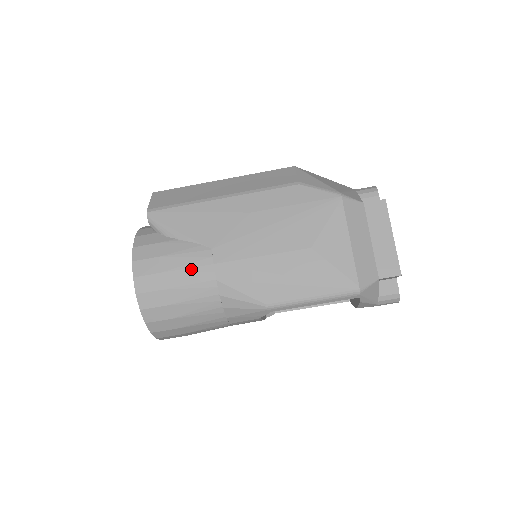
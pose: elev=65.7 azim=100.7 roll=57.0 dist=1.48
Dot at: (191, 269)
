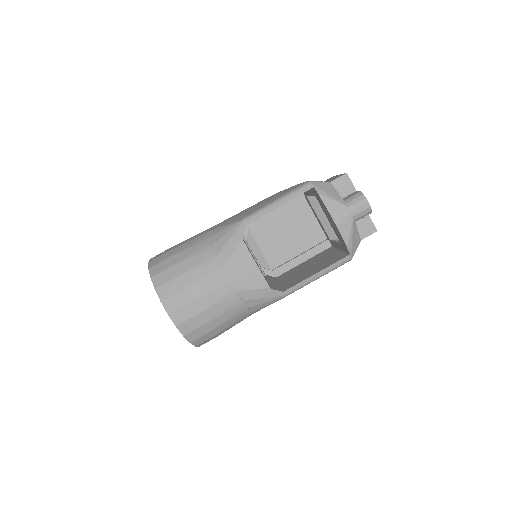
Dot at: (190, 238)
